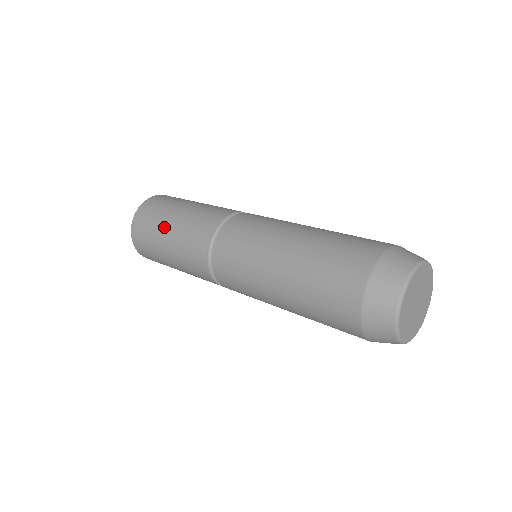
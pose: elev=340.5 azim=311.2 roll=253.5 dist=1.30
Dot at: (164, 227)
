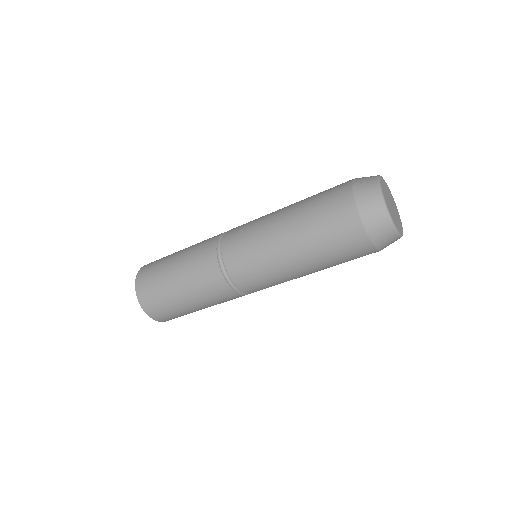
Dot at: (169, 273)
